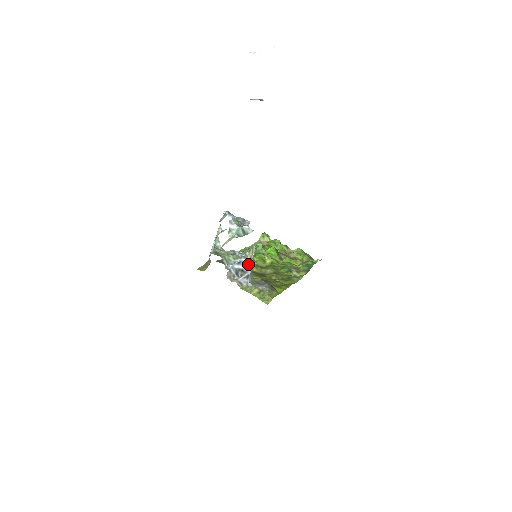
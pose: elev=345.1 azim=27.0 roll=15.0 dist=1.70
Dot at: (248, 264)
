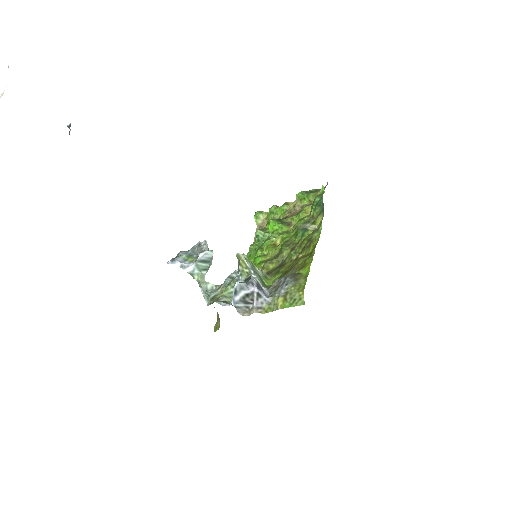
Dot at: (248, 281)
